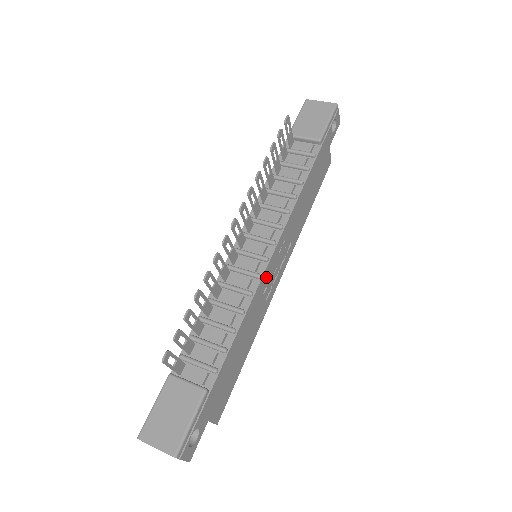
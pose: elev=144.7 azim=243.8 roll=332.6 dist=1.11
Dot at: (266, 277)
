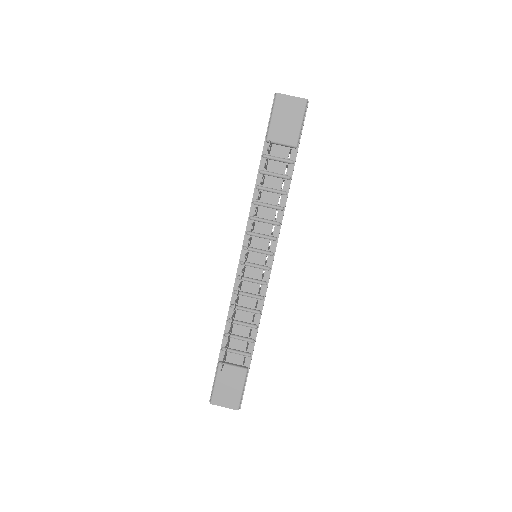
Dot at: (269, 278)
